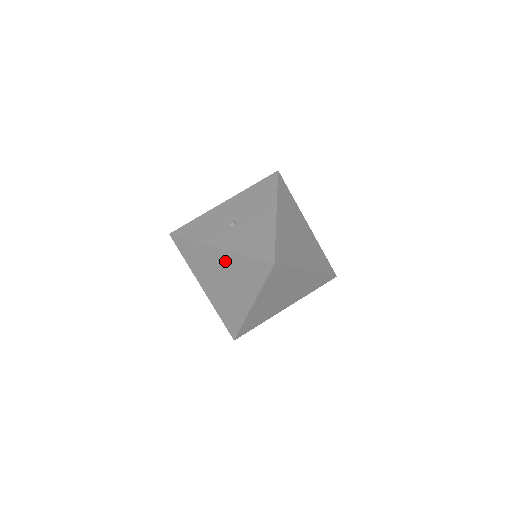
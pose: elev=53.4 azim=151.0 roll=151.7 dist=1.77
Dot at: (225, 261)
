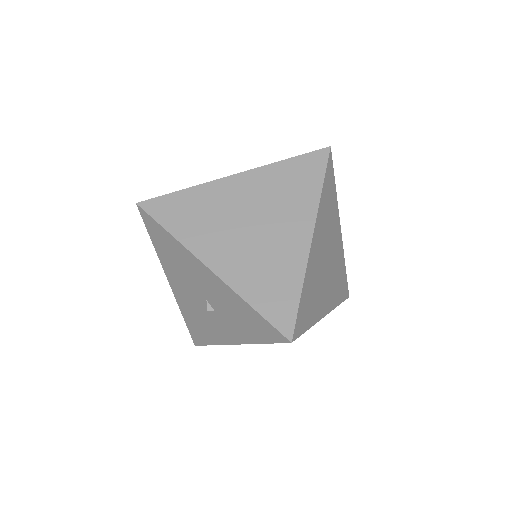
Dot at: occluded
